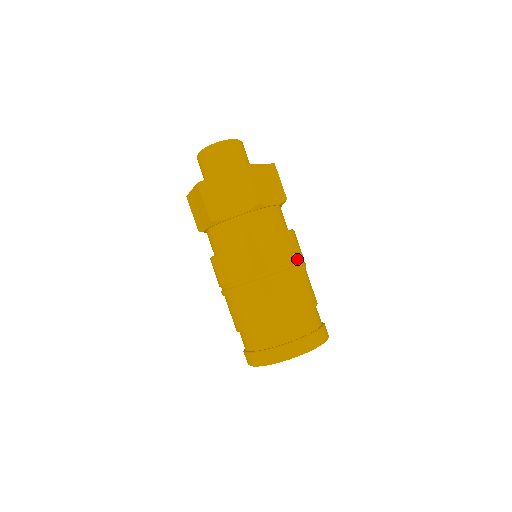
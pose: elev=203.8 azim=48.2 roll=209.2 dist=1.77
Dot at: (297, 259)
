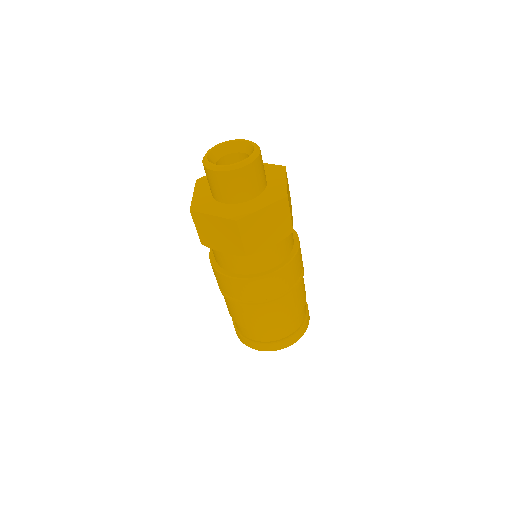
Dot at: (283, 292)
